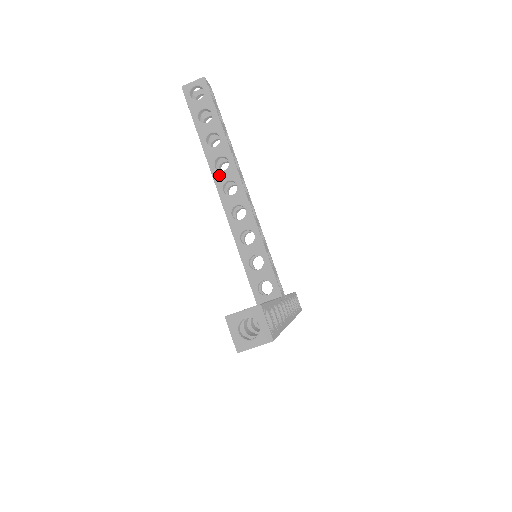
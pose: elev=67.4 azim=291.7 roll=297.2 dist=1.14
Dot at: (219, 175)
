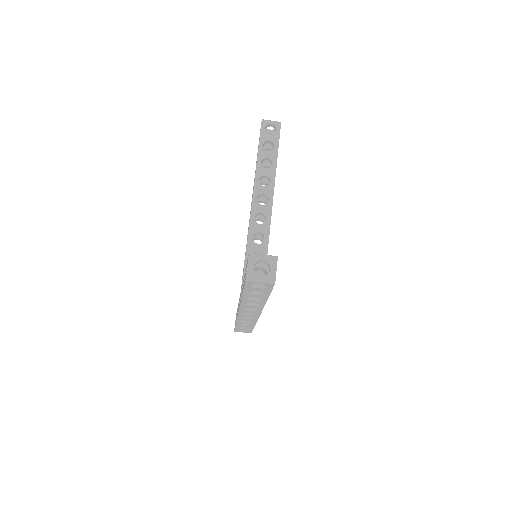
Dot at: (259, 187)
